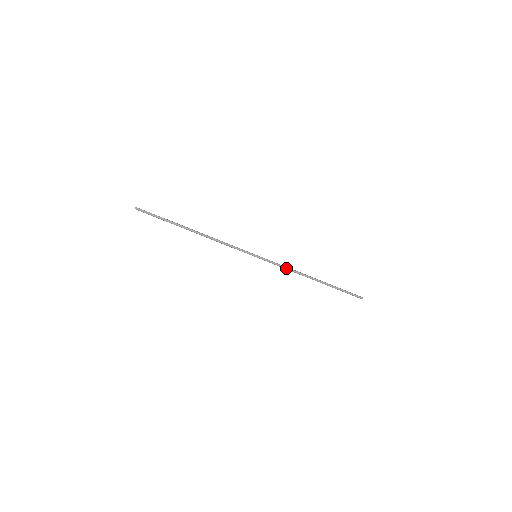
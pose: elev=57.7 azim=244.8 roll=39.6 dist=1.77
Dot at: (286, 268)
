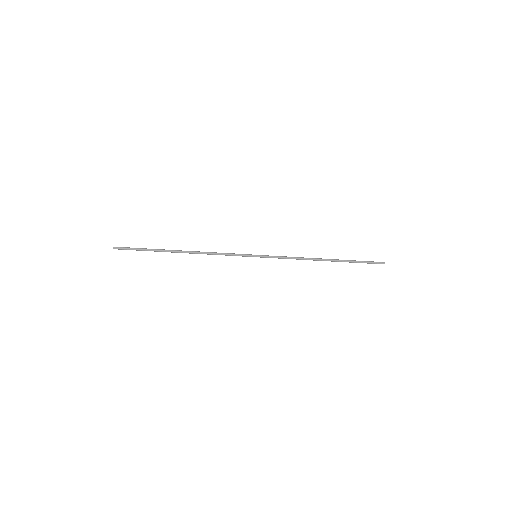
Dot at: occluded
